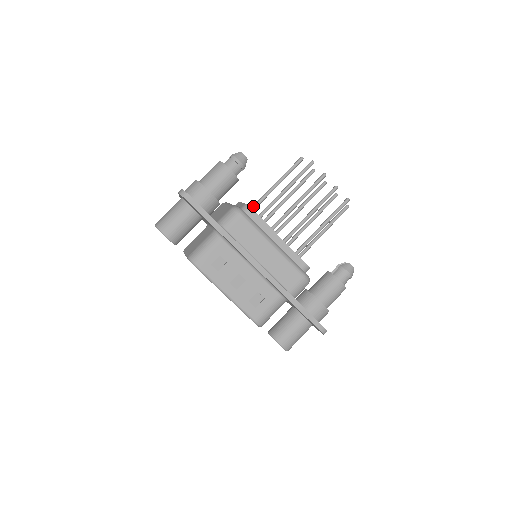
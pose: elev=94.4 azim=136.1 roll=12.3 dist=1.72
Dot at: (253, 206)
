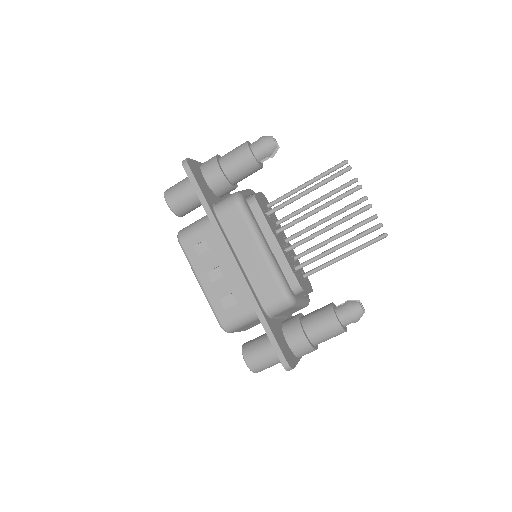
Dot at: (273, 201)
